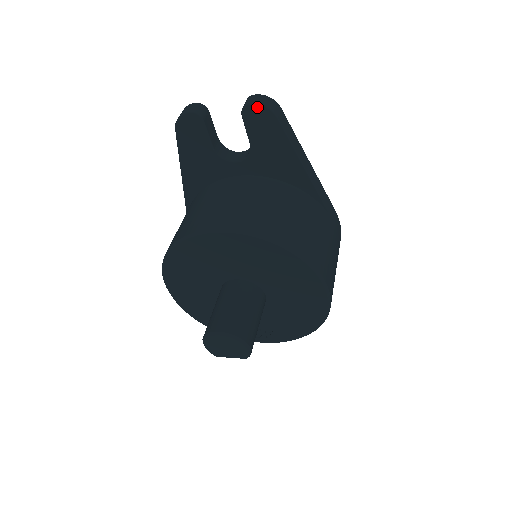
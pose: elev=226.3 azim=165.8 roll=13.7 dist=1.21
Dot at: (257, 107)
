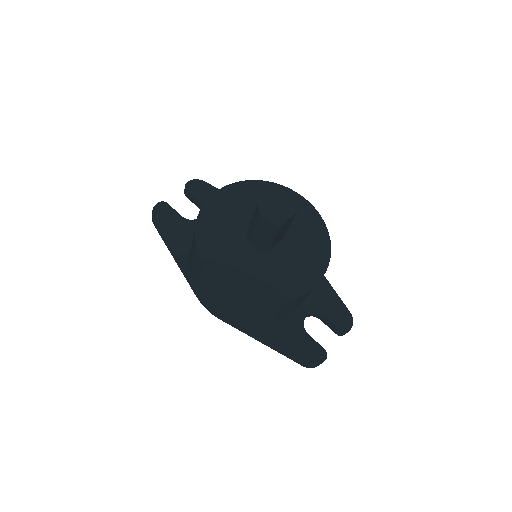
Dot at: (192, 181)
